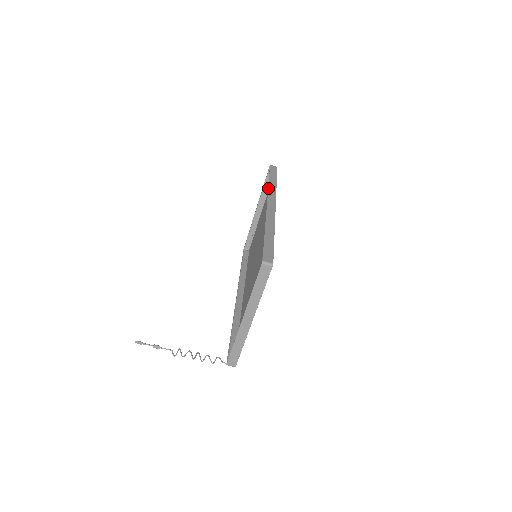
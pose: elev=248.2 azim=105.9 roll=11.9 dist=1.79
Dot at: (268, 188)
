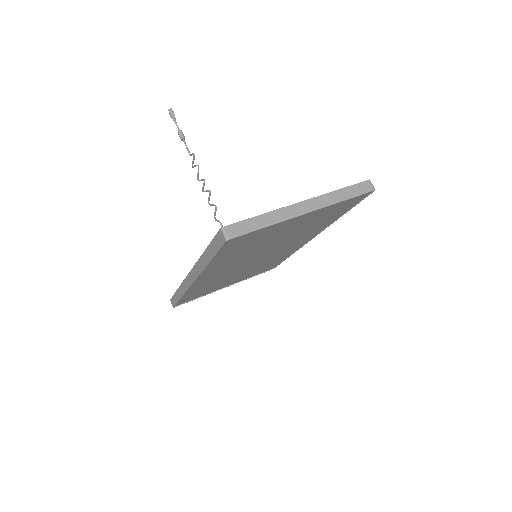
Dot at: occluded
